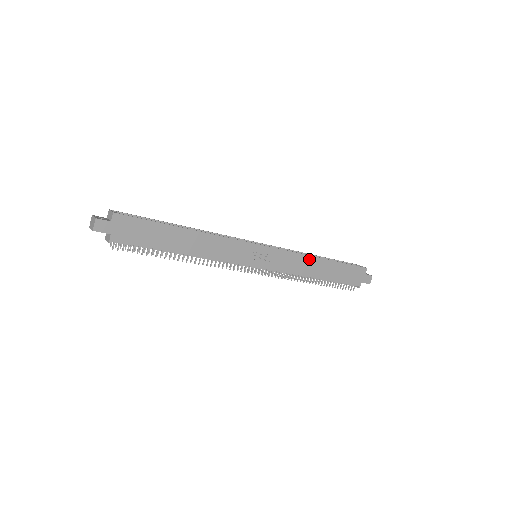
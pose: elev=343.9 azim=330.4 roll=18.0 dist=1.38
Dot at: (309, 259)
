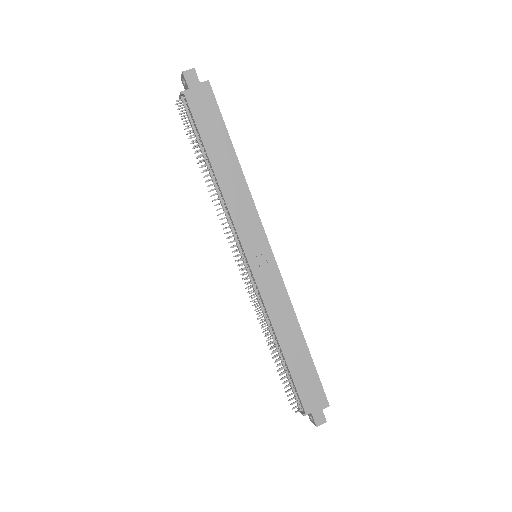
Dot at: (292, 318)
